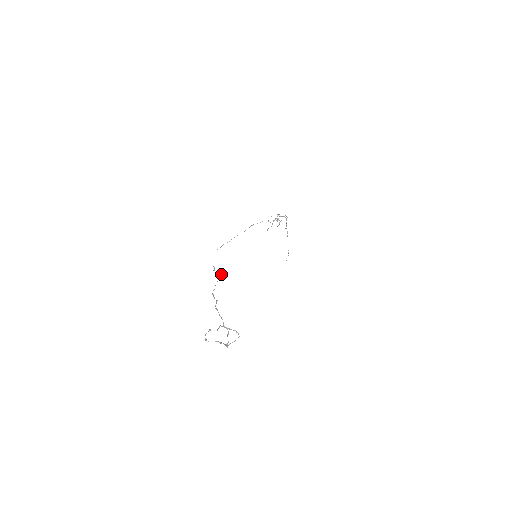
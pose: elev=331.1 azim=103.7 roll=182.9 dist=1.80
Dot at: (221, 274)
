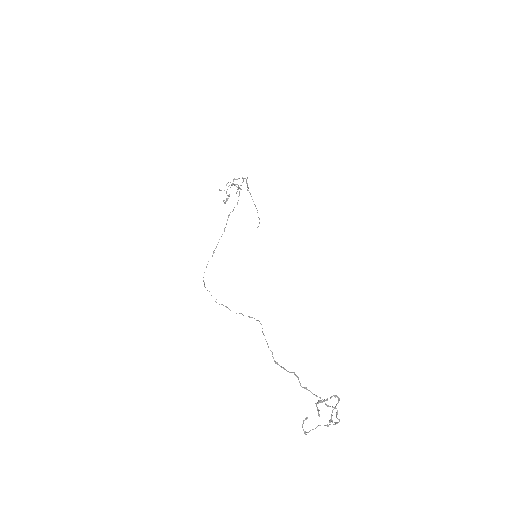
Dot at: (252, 317)
